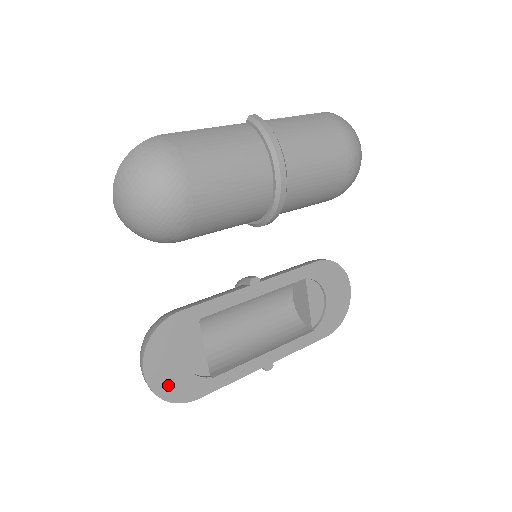
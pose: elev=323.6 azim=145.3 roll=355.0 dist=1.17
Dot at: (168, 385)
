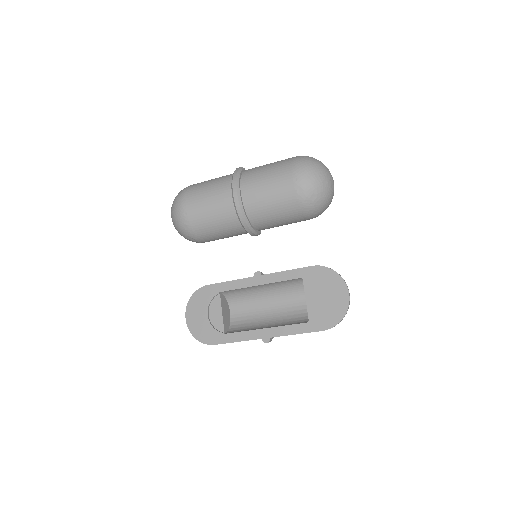
Dot at: (198, 329)
